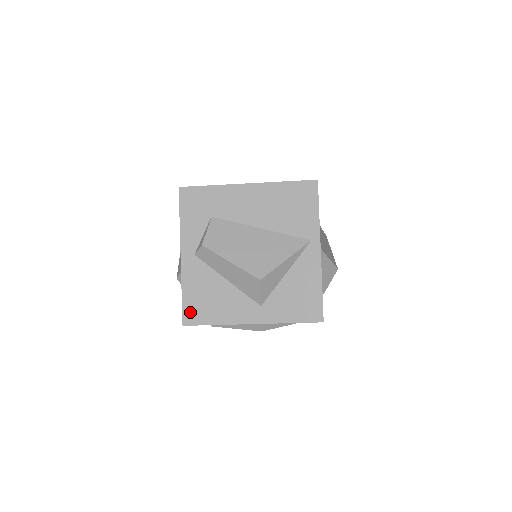
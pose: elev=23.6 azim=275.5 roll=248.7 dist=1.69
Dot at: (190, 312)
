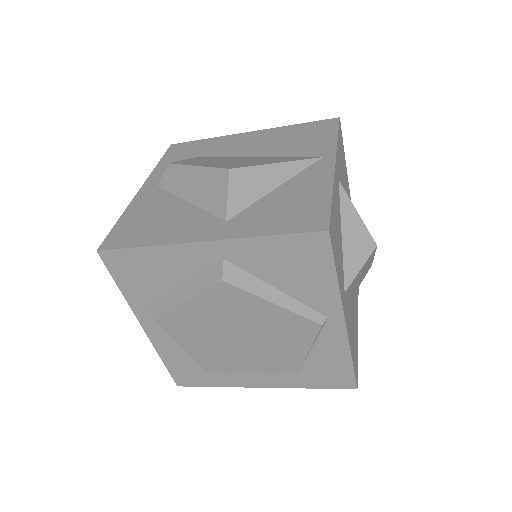
Dot at: (117, 236)
